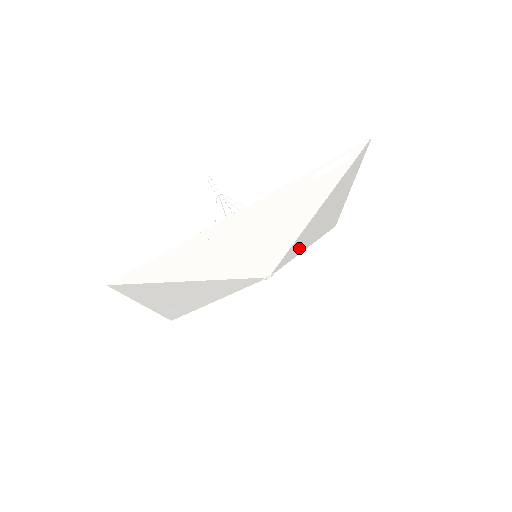
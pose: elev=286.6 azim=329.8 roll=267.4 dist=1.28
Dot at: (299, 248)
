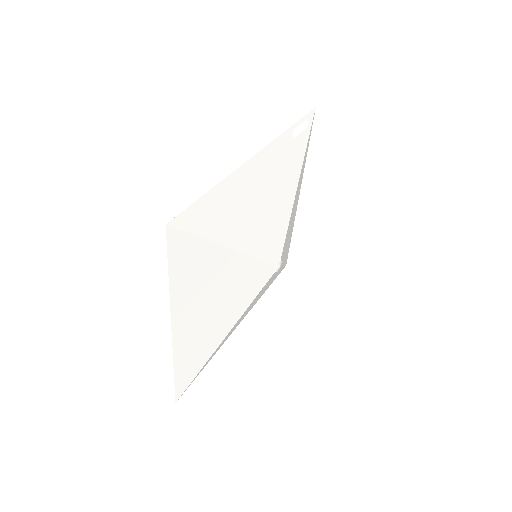
Dot at: (285, 249)
